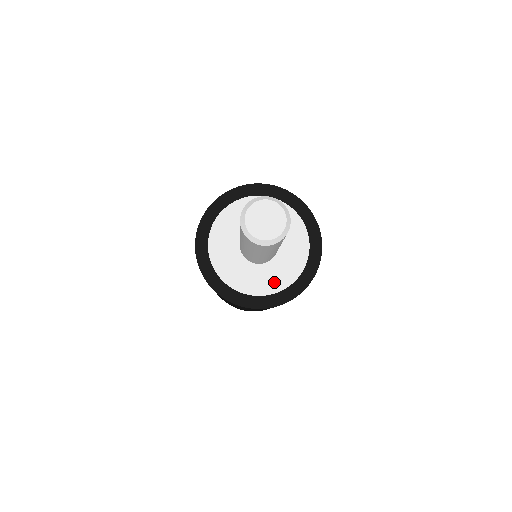
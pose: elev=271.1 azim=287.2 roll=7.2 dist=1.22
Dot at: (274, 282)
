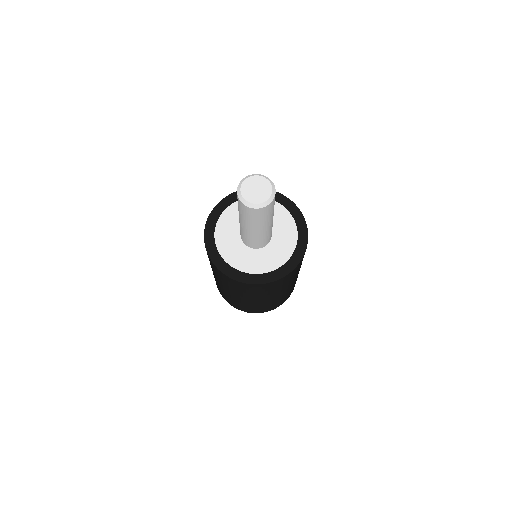
Dot at: (273, 261)
